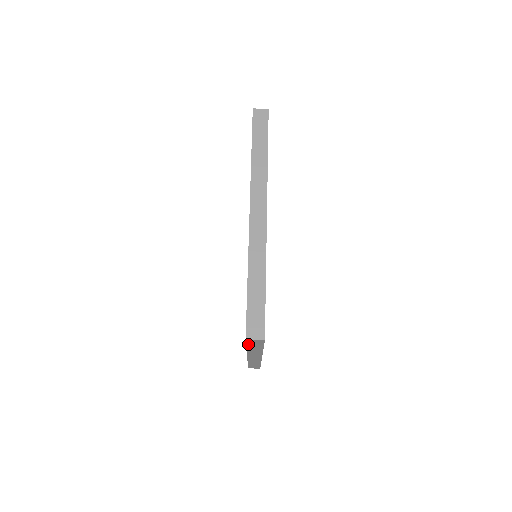
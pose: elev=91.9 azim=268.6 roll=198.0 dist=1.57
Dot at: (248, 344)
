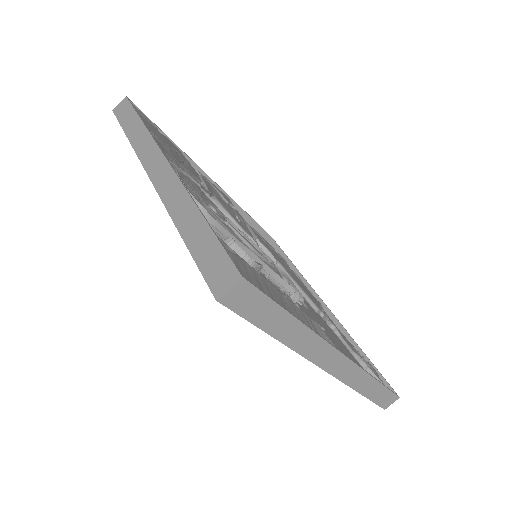
Dot at: occluded
